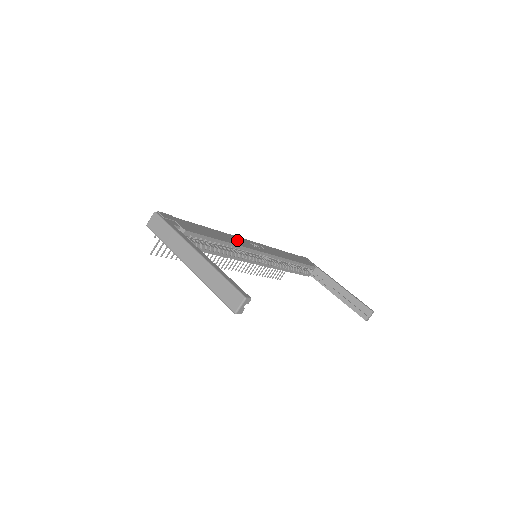
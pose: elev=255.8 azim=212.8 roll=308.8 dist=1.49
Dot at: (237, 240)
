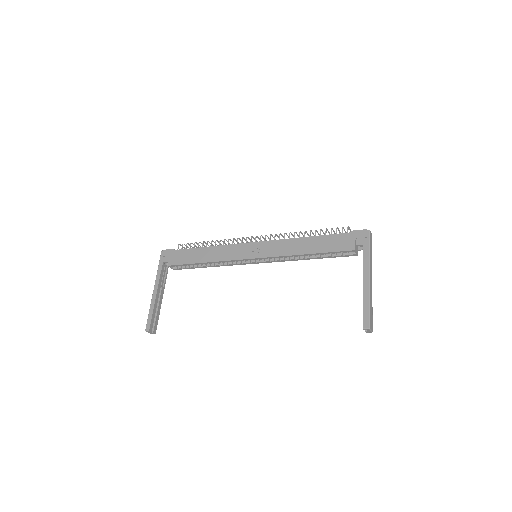
Dot at: (226, 252)
